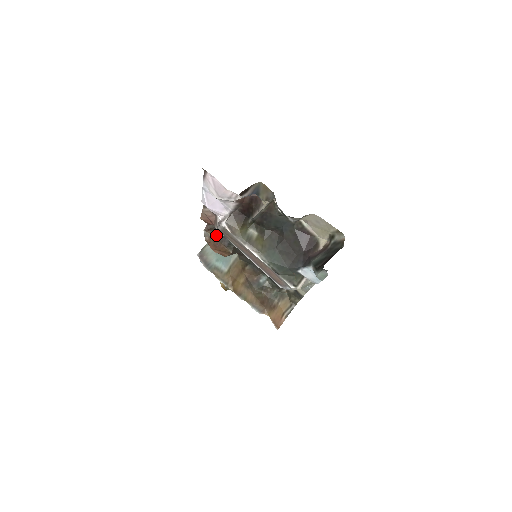
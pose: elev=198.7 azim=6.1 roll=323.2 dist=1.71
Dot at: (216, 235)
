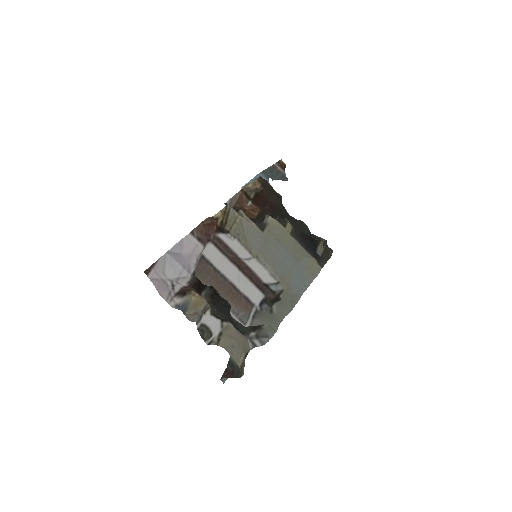
Dot at: occluded
